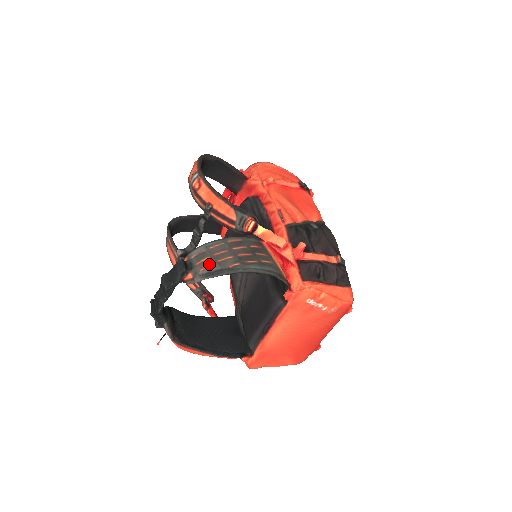
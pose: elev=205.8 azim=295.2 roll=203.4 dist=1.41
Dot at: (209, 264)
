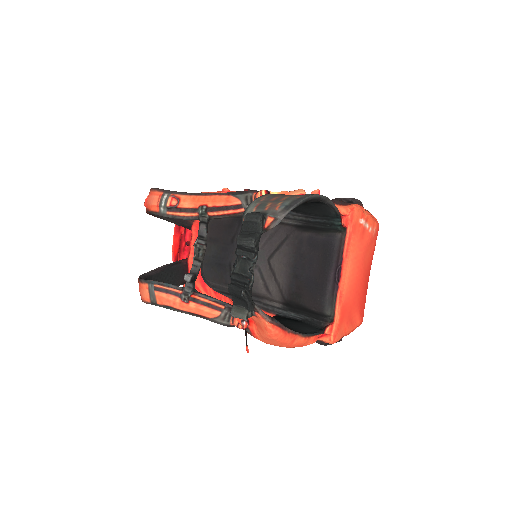
Dot at: (278, 204)
